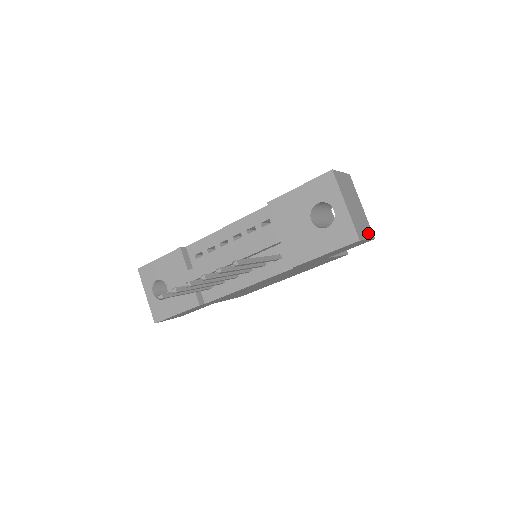
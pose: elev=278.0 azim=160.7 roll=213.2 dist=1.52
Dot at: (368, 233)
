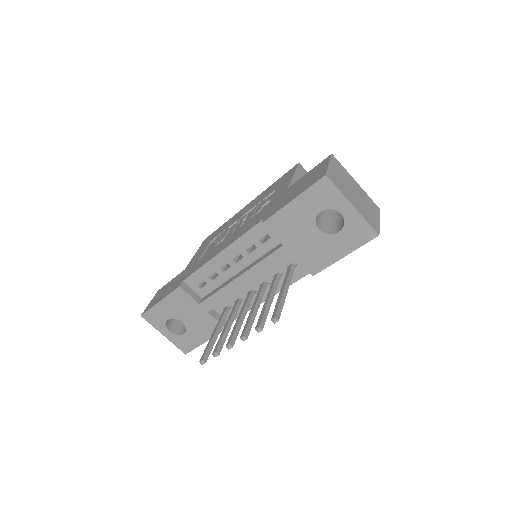
Dot at: (375, 212)
